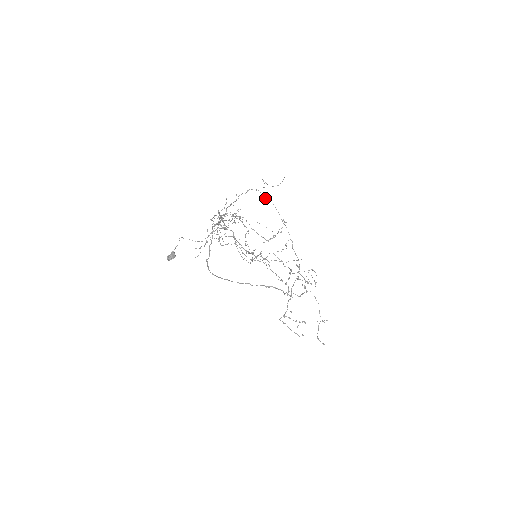
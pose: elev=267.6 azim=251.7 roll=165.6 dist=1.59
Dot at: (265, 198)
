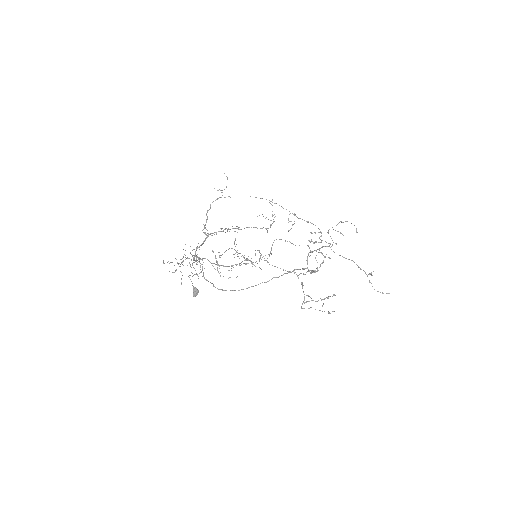
Dot at: occluded
